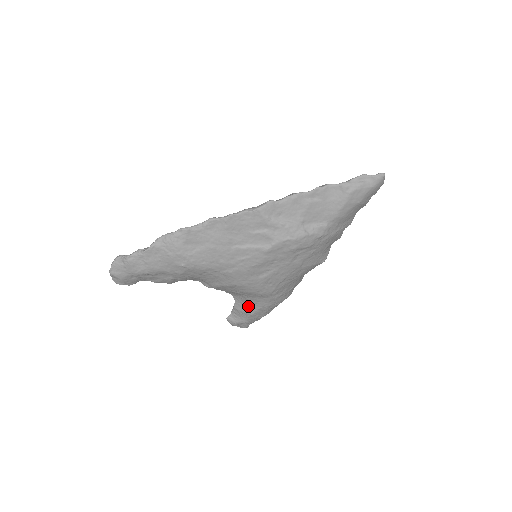
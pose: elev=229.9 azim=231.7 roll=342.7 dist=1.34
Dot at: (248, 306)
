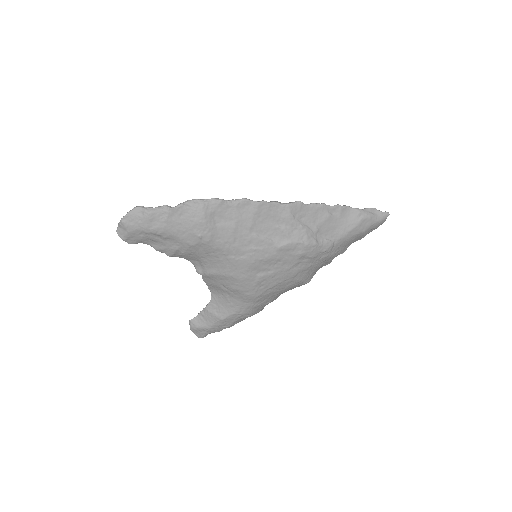
Dot at: (223, 309)
